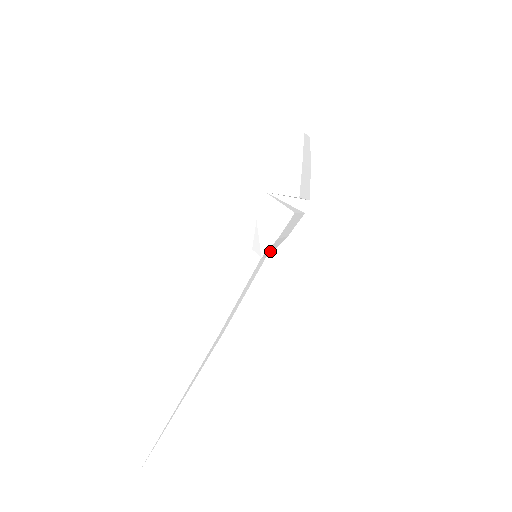
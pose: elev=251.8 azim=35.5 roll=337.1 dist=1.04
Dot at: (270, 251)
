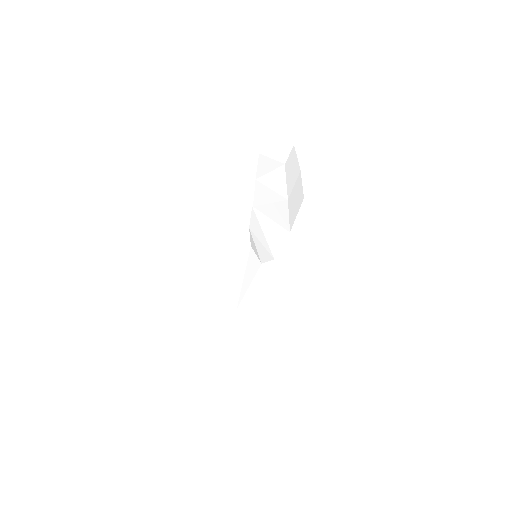
Dot at: occluded
